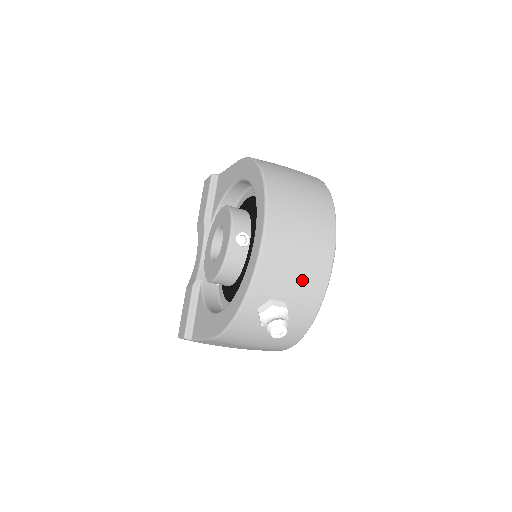
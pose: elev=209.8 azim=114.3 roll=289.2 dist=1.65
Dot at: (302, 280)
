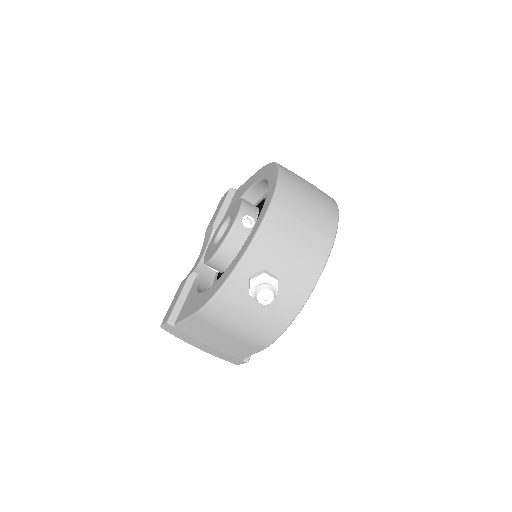
Dot at: (297, 260)
